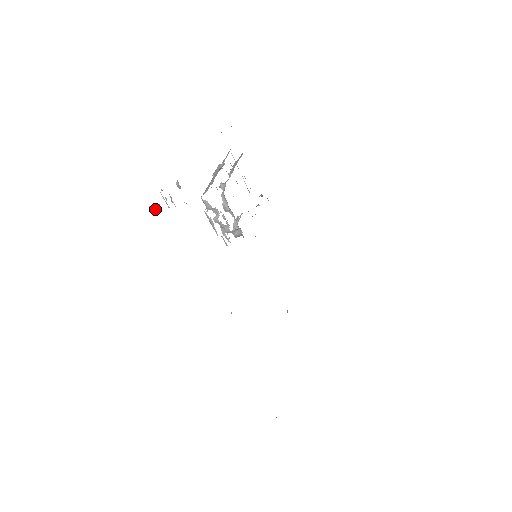
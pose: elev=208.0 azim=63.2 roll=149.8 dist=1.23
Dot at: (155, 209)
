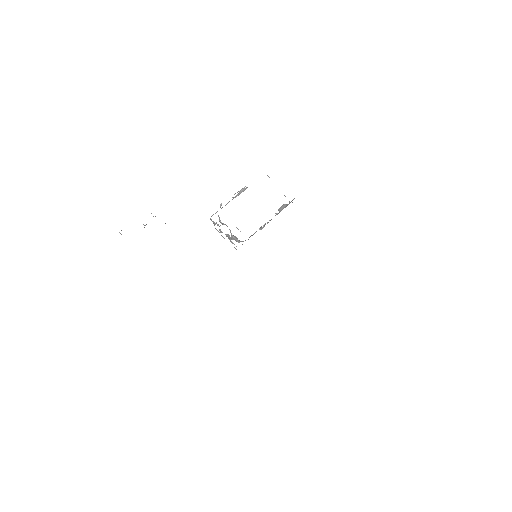
Dot at: occluded
